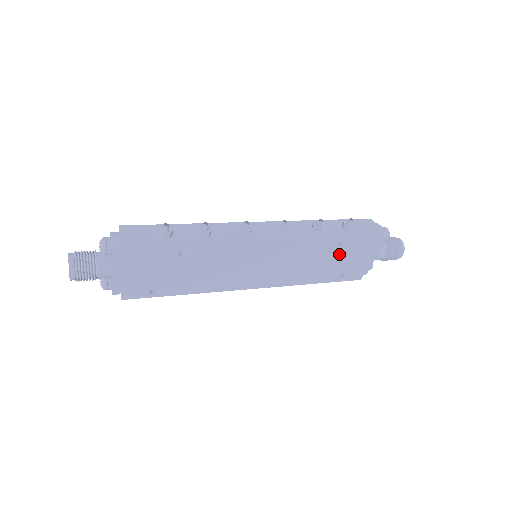
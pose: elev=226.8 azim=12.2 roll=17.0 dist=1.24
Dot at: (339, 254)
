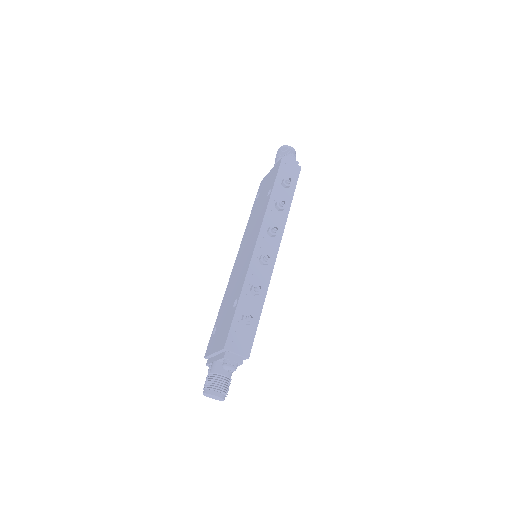
Dot at: occluded
